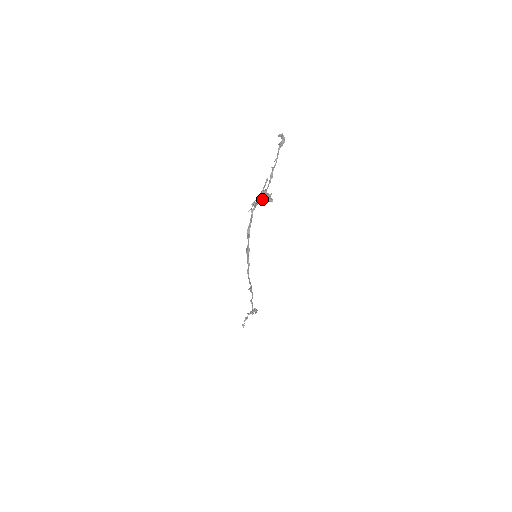
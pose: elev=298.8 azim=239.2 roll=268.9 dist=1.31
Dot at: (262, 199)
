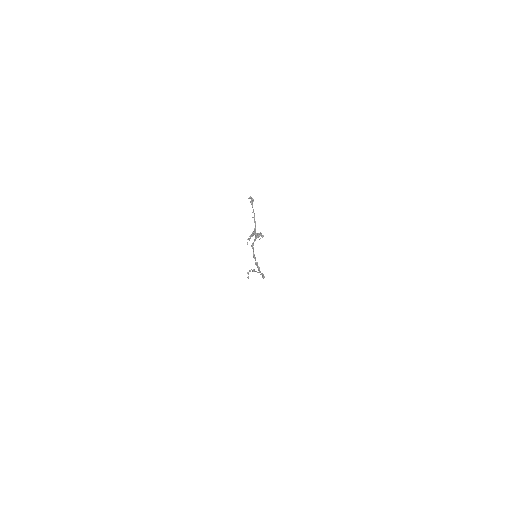
Dot at: (256, 238)
